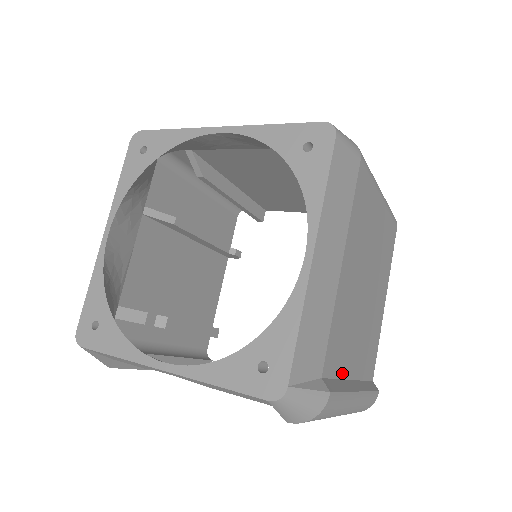
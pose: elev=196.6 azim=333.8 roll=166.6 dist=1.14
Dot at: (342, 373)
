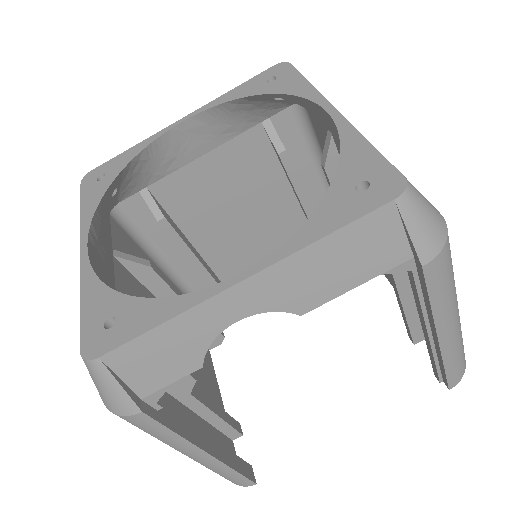
Dot at: occluded
